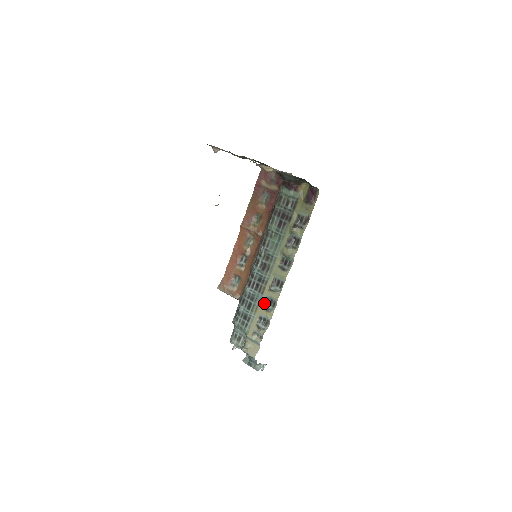
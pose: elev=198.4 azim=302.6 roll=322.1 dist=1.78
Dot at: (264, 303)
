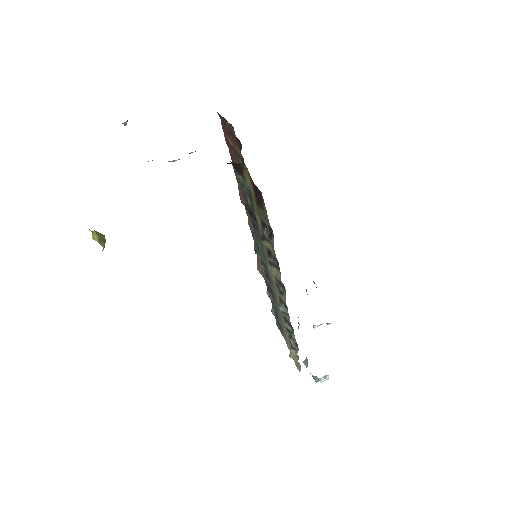
Dot at: (284, 320)
